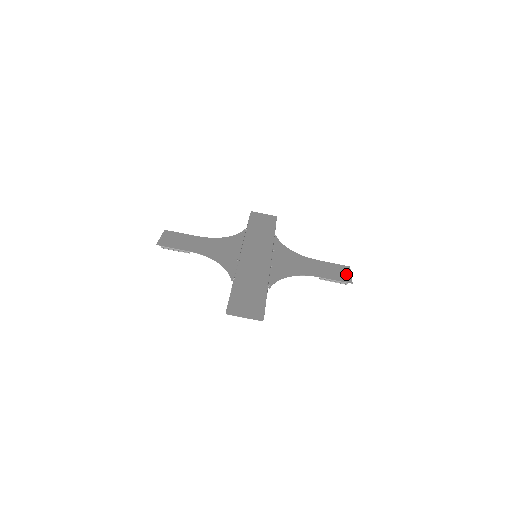
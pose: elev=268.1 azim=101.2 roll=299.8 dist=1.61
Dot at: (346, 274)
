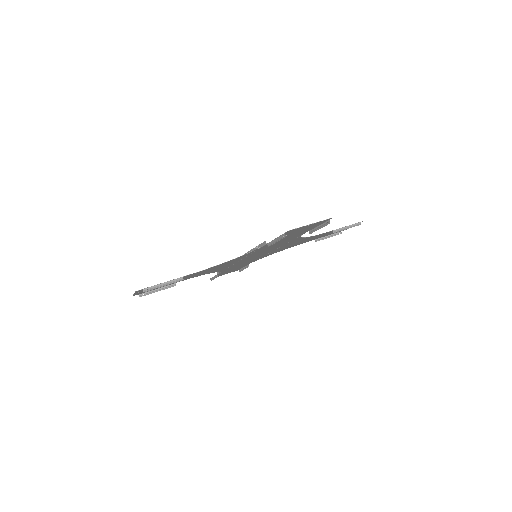
Dot at: occluded
